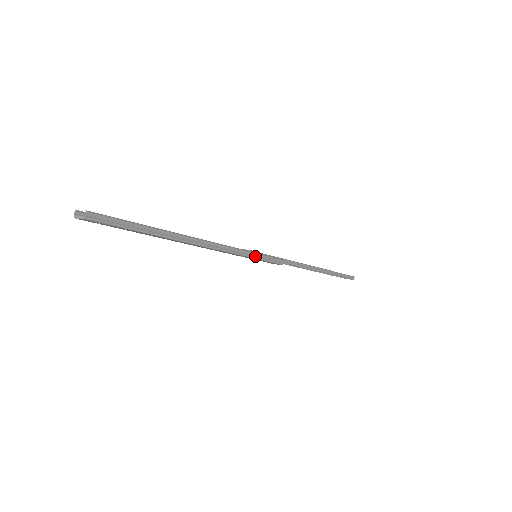
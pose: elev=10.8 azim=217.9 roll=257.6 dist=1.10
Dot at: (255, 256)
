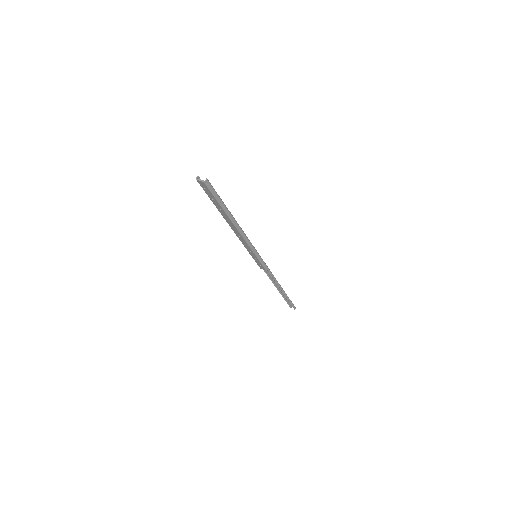
Dot at: (257, 255)
